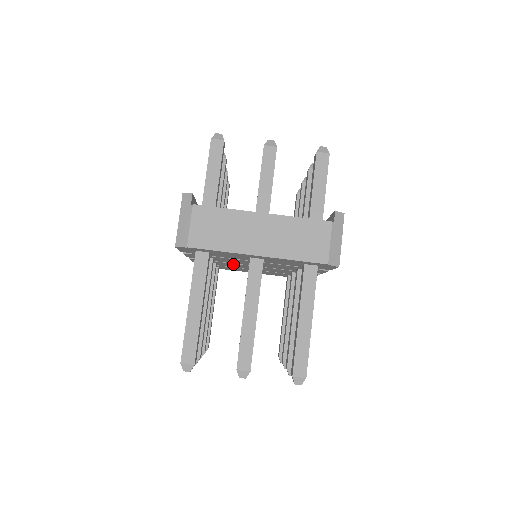
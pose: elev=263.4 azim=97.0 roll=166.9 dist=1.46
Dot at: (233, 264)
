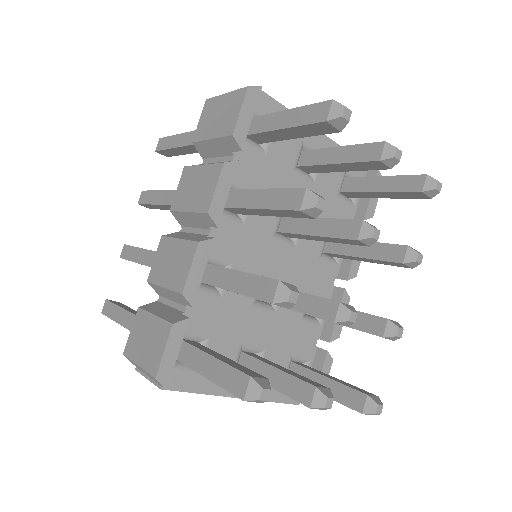
Dot at: occluded
